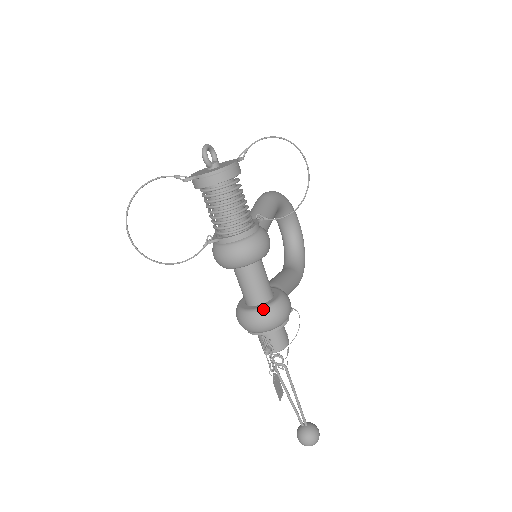
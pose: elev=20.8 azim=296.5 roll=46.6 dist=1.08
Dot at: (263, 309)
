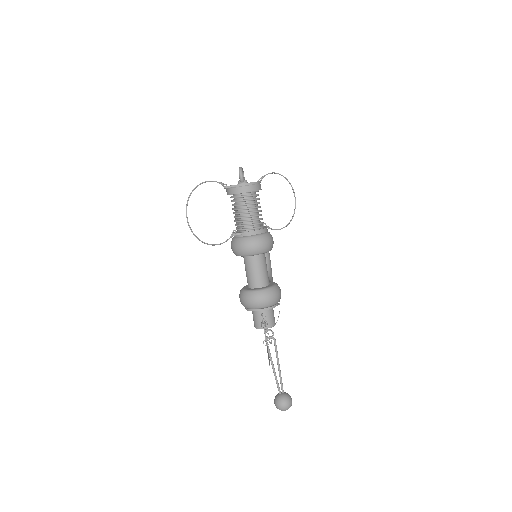
Dot at: (266, 289)
